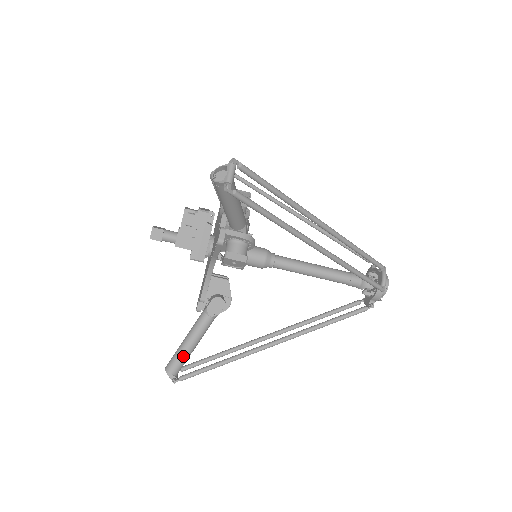
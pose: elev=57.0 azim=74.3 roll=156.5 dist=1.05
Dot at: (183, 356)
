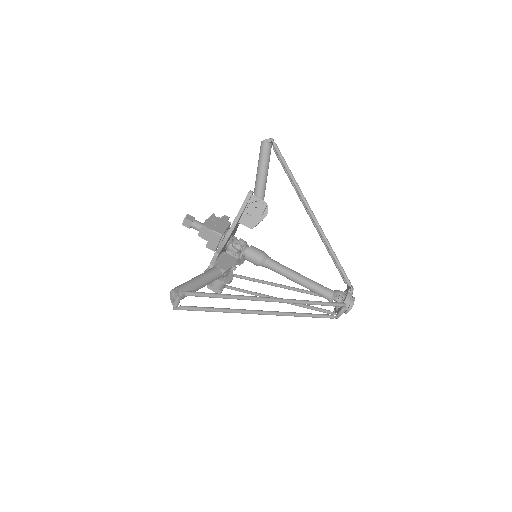
Dot at: (191, 283)
